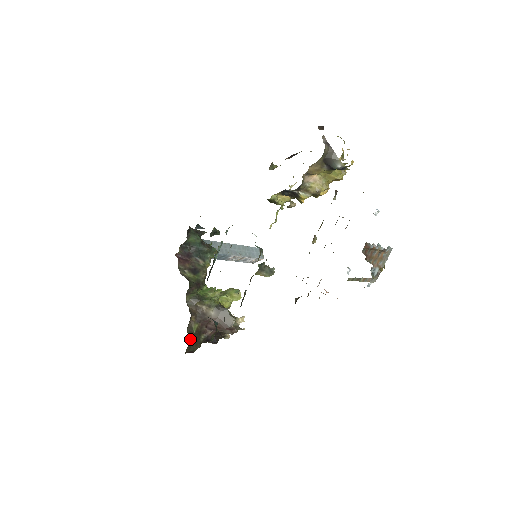
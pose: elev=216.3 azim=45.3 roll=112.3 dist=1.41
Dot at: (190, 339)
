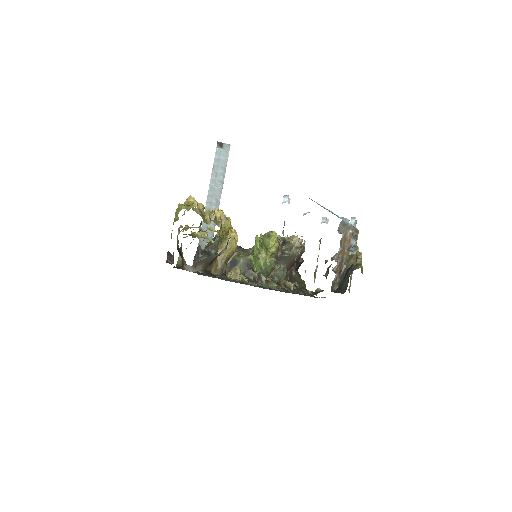
Dot at: occluded
